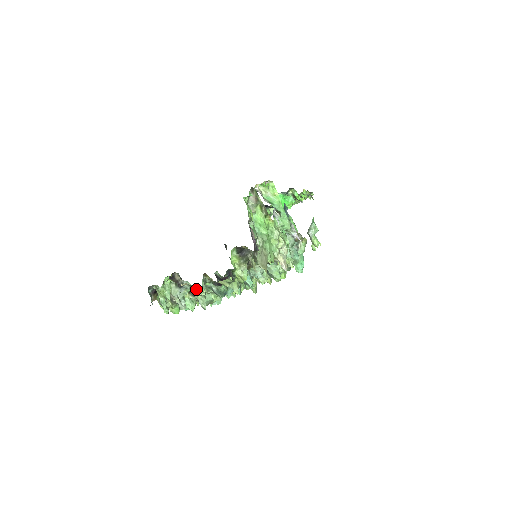
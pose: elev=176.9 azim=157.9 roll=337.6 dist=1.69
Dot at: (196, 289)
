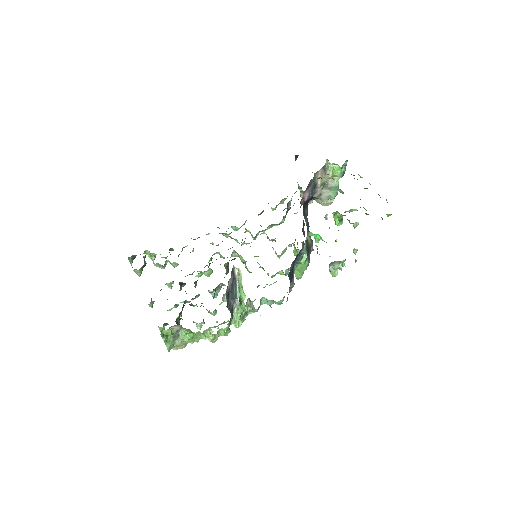
Dot at: occluded
